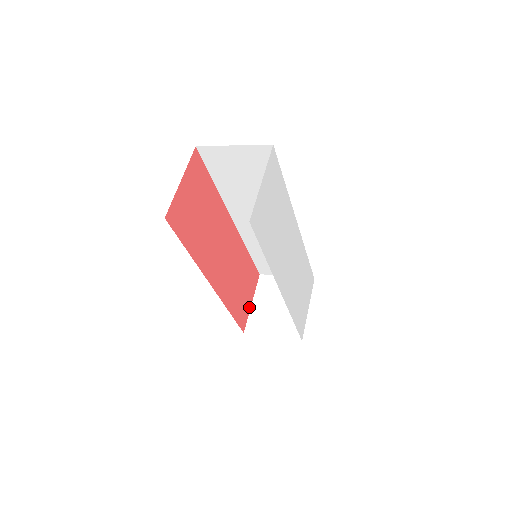
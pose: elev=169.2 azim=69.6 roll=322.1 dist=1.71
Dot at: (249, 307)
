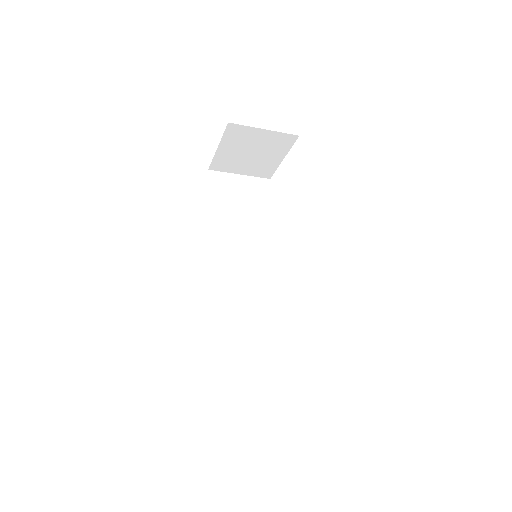
Dot at: occluded
